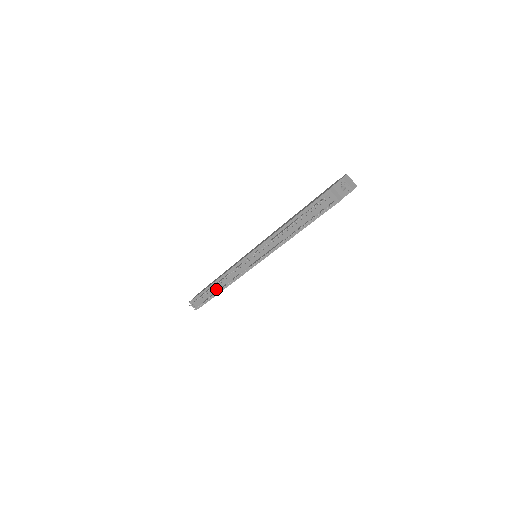
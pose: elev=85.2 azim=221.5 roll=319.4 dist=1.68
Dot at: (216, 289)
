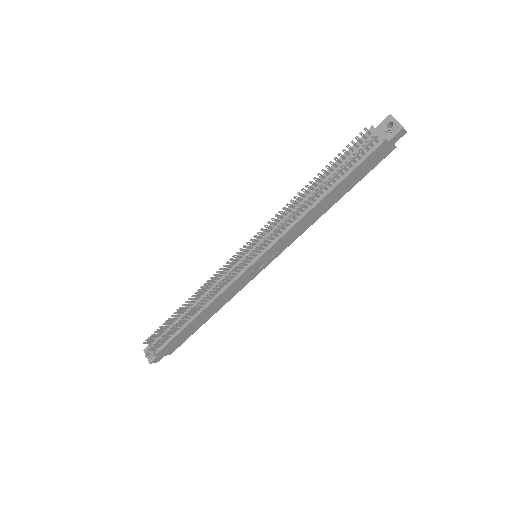
Dot at: occluded
